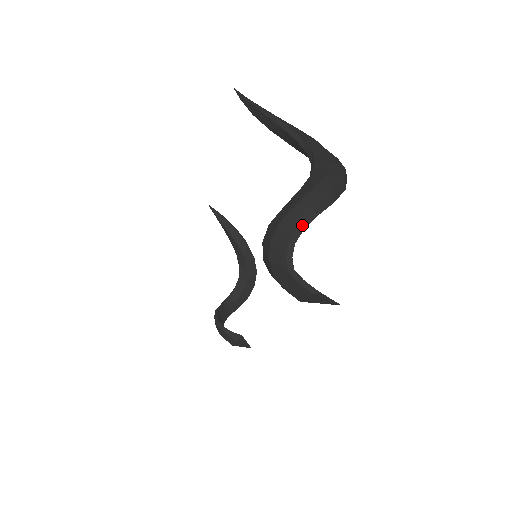
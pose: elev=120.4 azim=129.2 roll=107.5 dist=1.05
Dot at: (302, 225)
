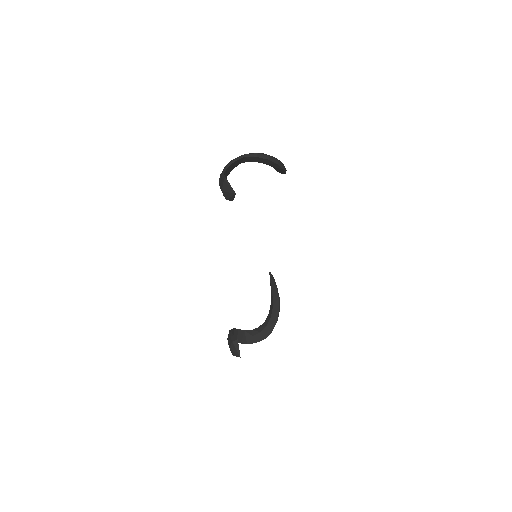
Dot at: (237, 158)
